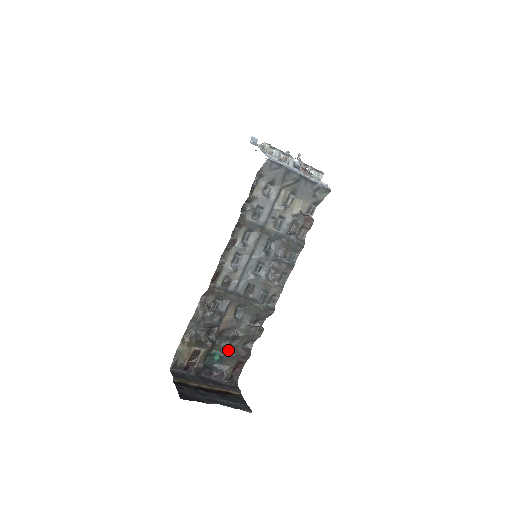
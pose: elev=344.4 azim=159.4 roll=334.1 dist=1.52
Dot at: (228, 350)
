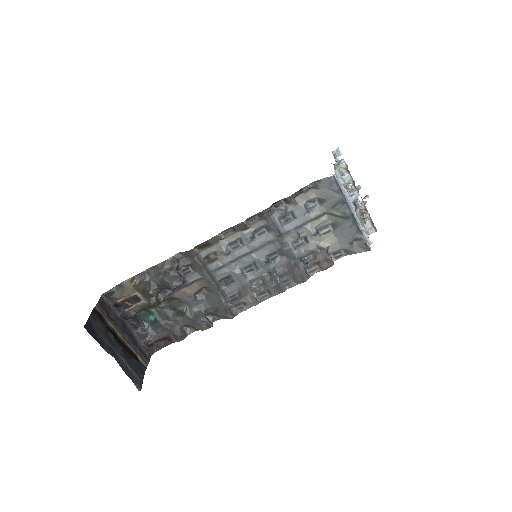
Dot at: (167, 319)
